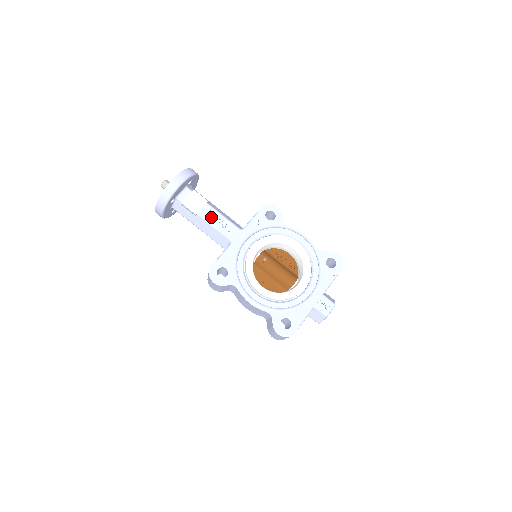
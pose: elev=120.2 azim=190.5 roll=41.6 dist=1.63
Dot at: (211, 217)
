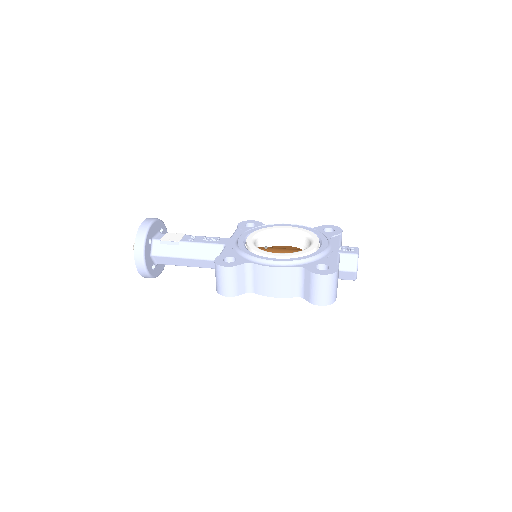
Dot at: (194, 239)
